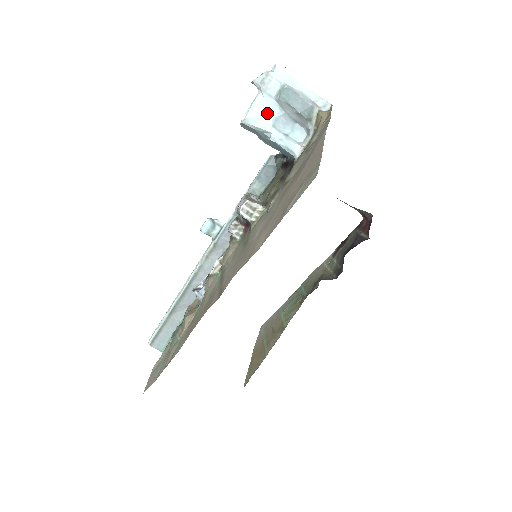
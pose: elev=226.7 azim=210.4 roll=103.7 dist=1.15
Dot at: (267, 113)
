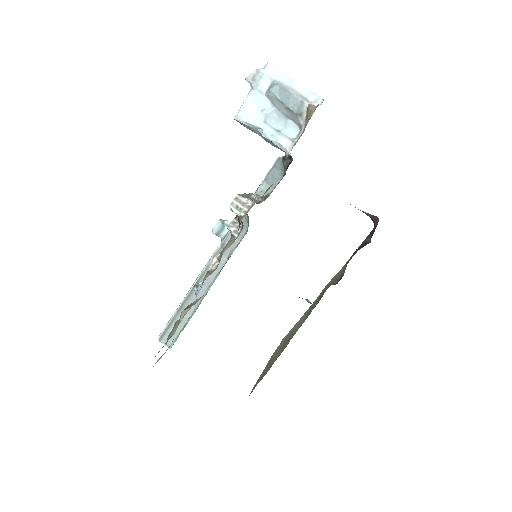
Dot at: (259, 109)
